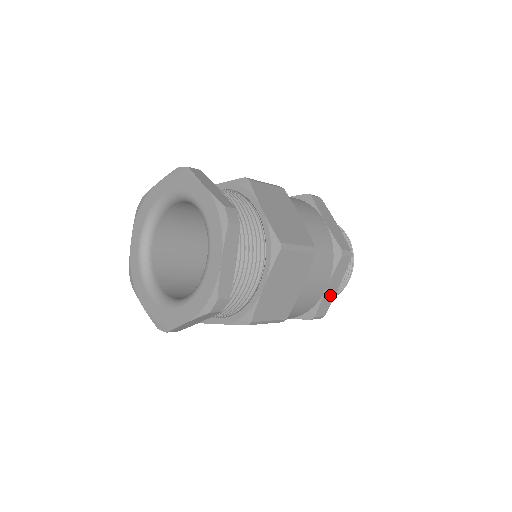
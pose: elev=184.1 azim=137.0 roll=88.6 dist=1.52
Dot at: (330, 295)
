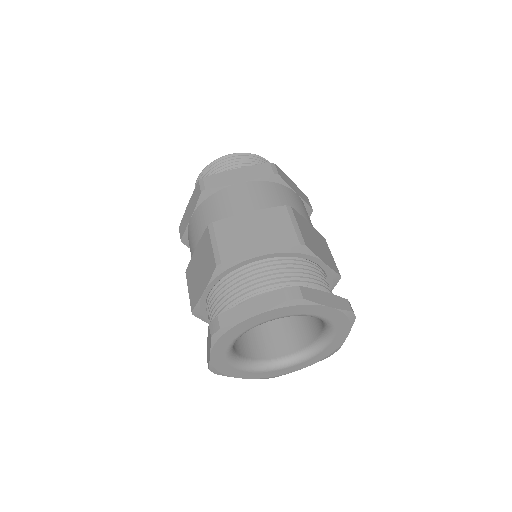
Dot at: occluded
